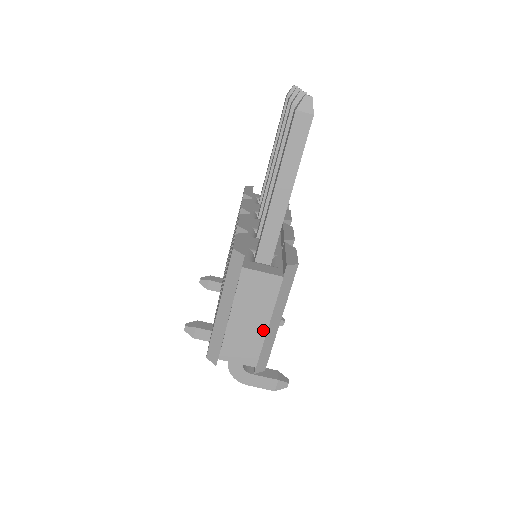
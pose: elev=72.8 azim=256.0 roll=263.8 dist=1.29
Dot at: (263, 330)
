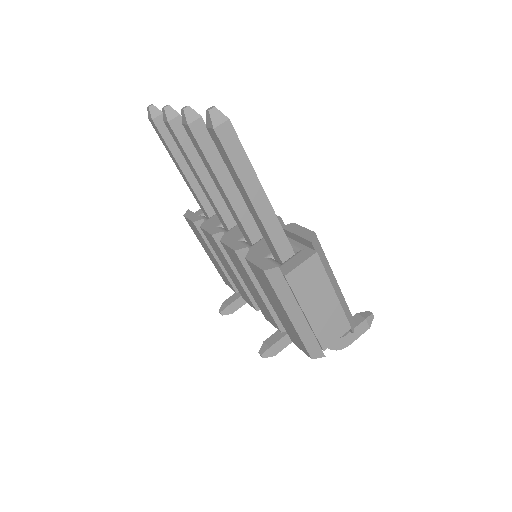
Dot at: (335, 300)
